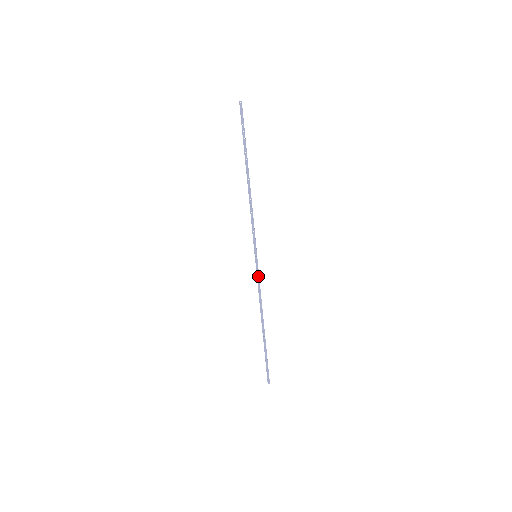
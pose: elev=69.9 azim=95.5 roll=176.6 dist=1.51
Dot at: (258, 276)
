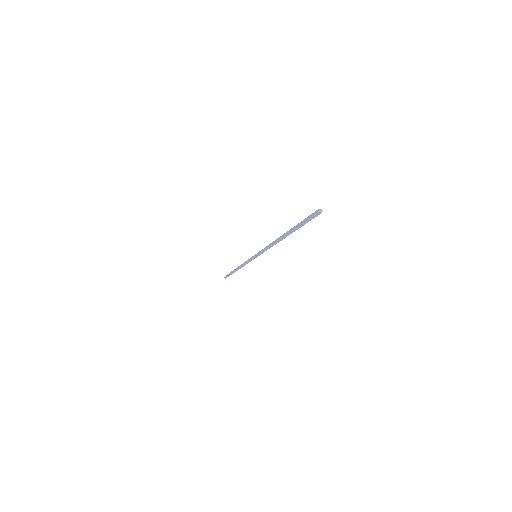
Dot at: (250, 261)
